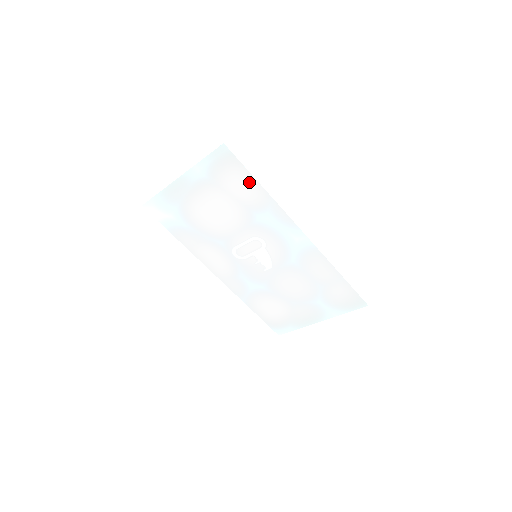
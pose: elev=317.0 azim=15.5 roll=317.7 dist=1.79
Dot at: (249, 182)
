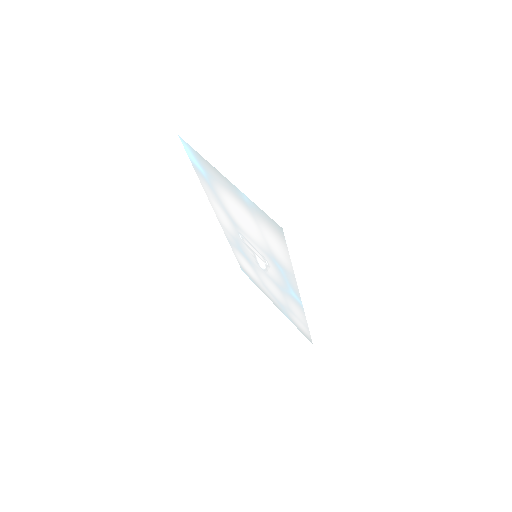
Dot at: (284, 254)
